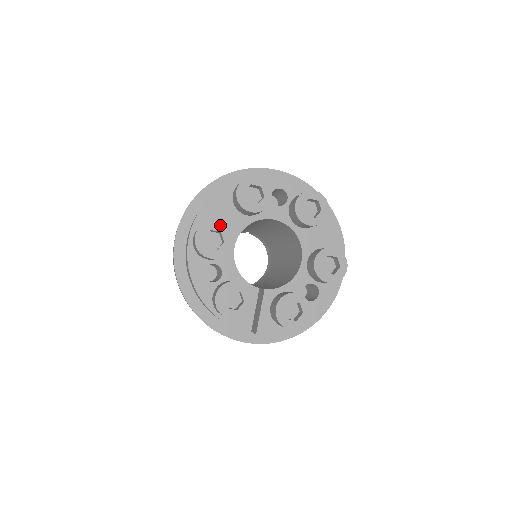
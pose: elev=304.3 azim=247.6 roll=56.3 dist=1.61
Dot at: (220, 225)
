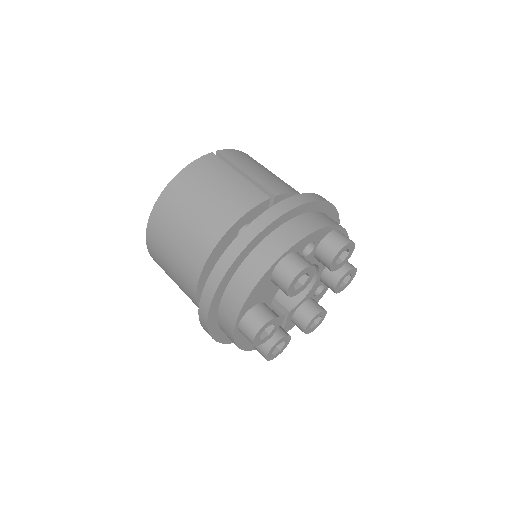
Dot at: (273, 320)
